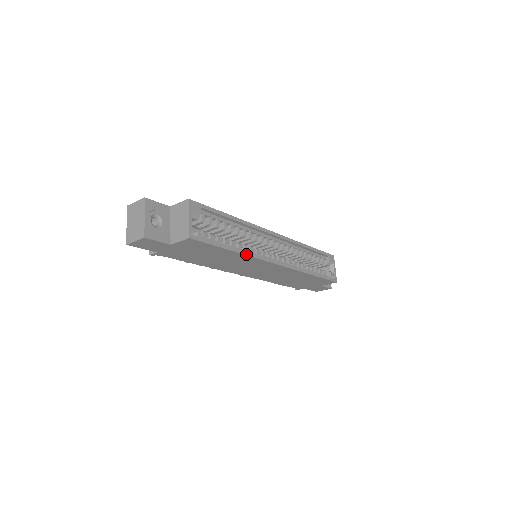
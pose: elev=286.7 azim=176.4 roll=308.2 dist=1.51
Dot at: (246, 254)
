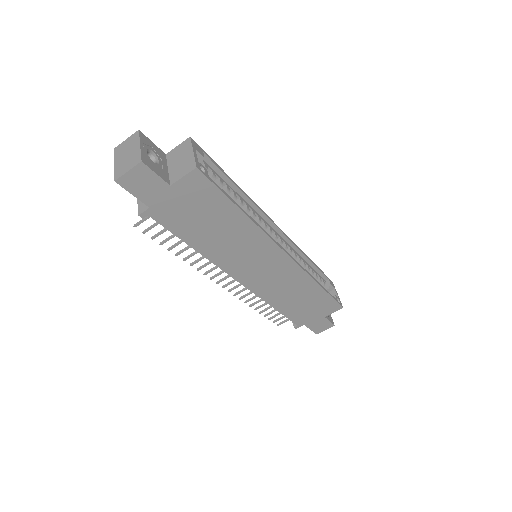
Dot at: (254, 222)
